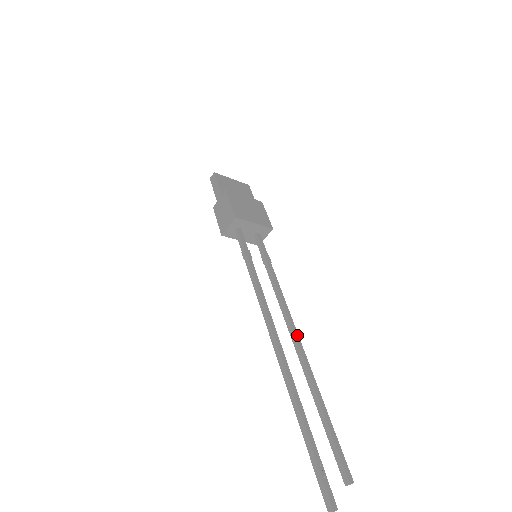
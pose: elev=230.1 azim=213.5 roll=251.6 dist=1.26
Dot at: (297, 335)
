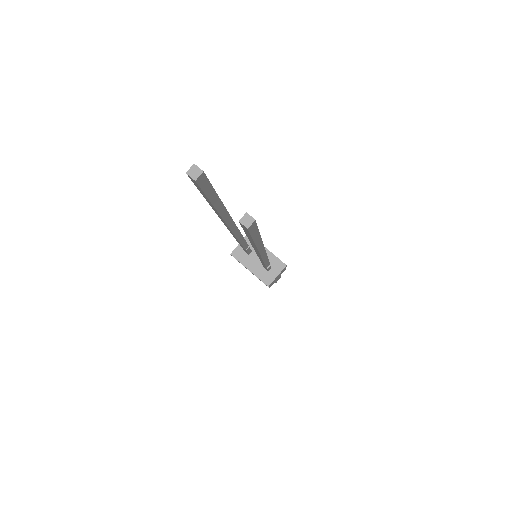
Dot at: occluded
